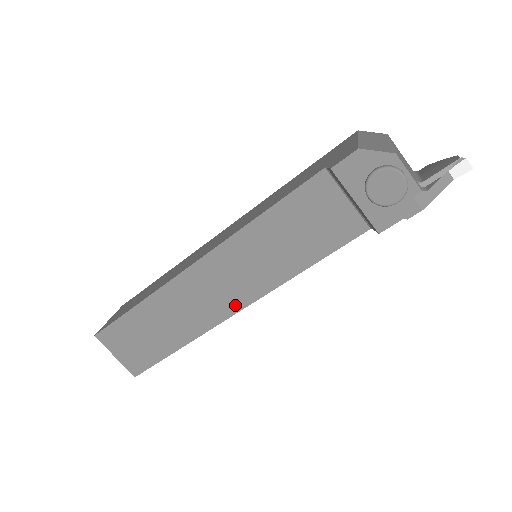
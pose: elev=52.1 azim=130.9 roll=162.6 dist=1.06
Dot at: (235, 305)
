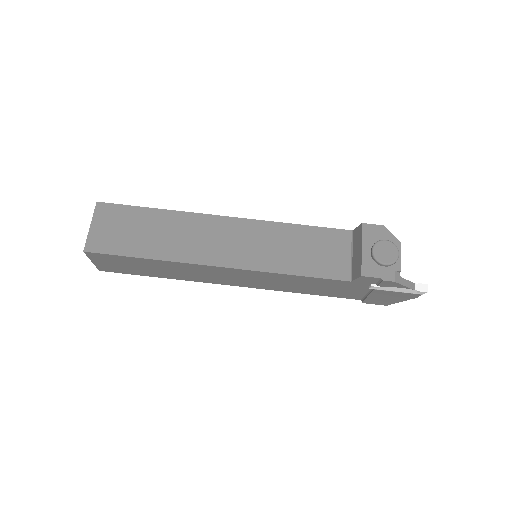
Dot at: (223, 261)
